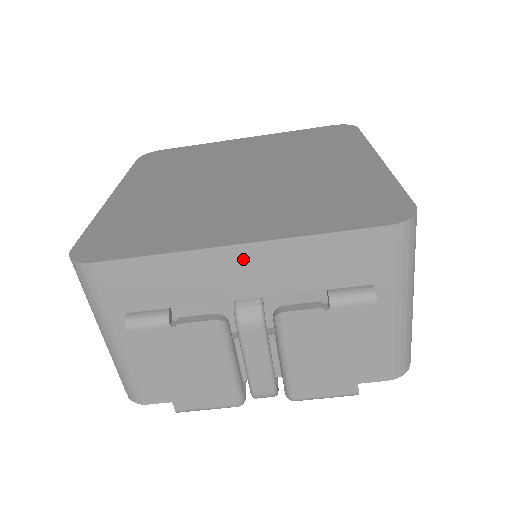
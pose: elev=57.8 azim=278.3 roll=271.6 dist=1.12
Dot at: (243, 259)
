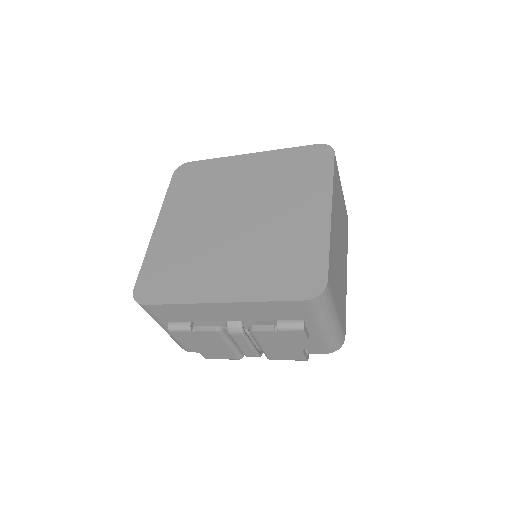
Dot at: (225, 308)
